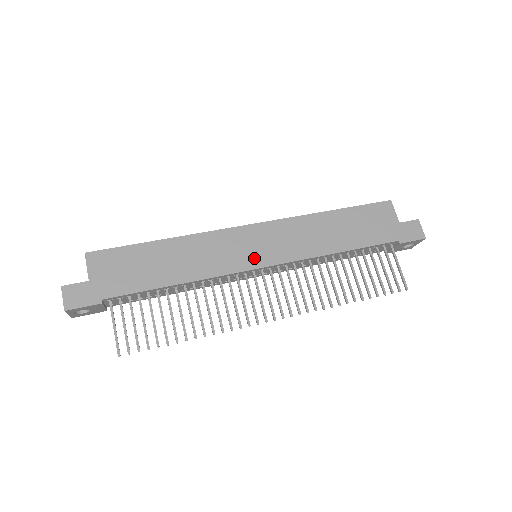
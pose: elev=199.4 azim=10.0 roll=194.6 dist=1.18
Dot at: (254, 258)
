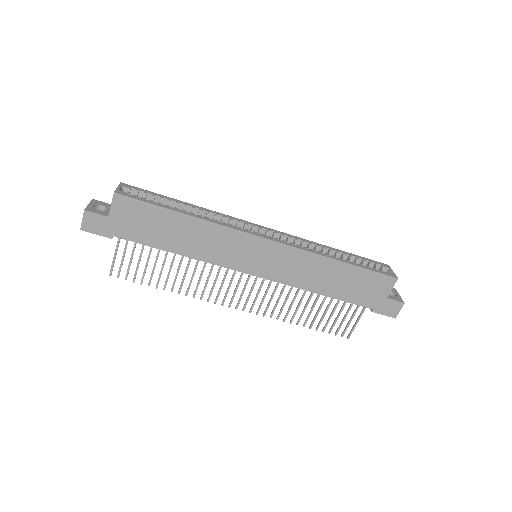
Dot at: (250, 265)
